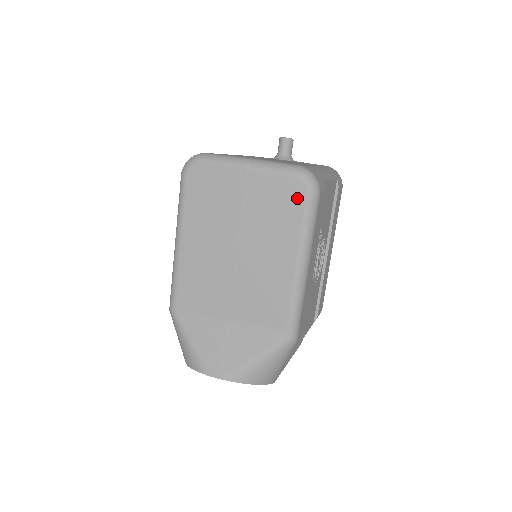
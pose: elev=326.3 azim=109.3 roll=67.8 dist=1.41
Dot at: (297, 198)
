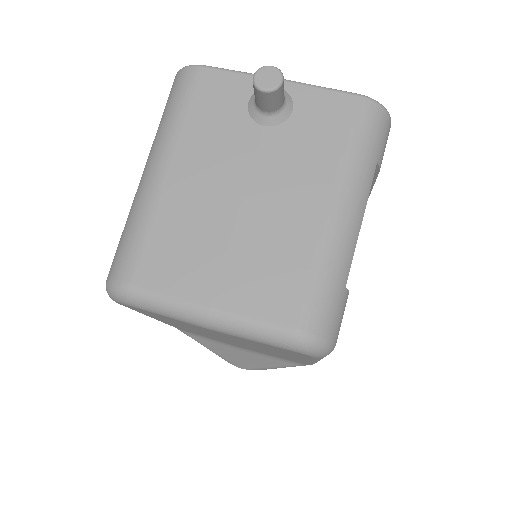
Dot at: (299, 355)
